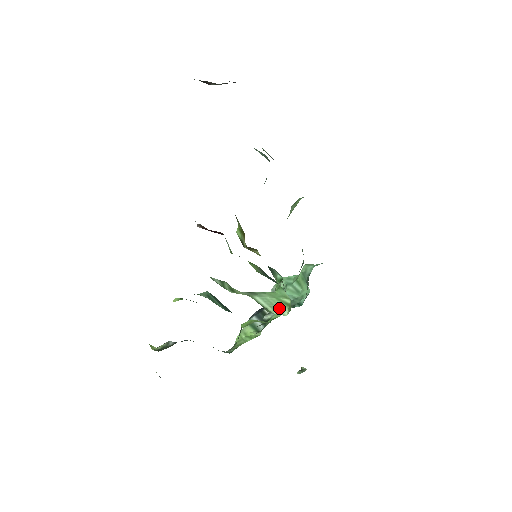
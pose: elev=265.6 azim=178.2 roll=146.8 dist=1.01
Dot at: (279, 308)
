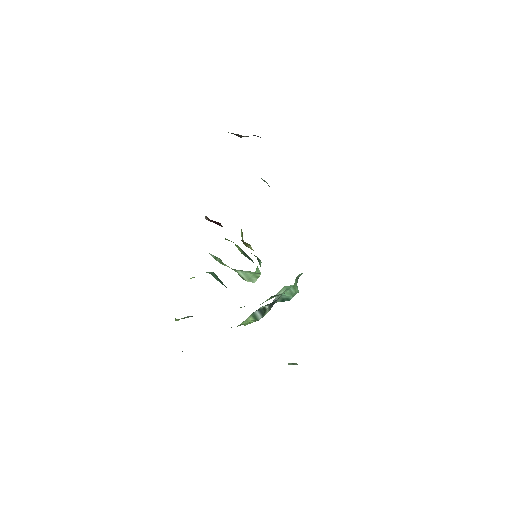
Dot at: (252, 279)
